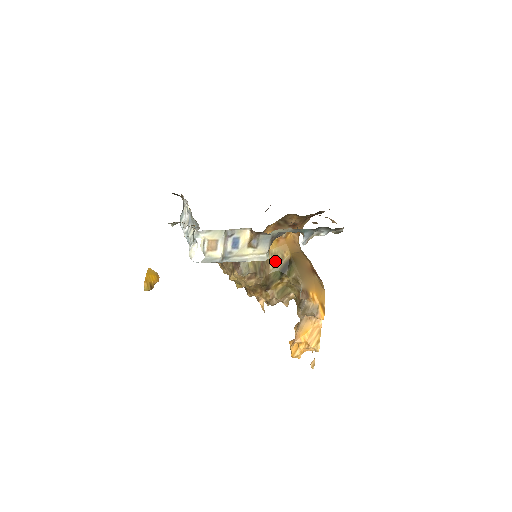
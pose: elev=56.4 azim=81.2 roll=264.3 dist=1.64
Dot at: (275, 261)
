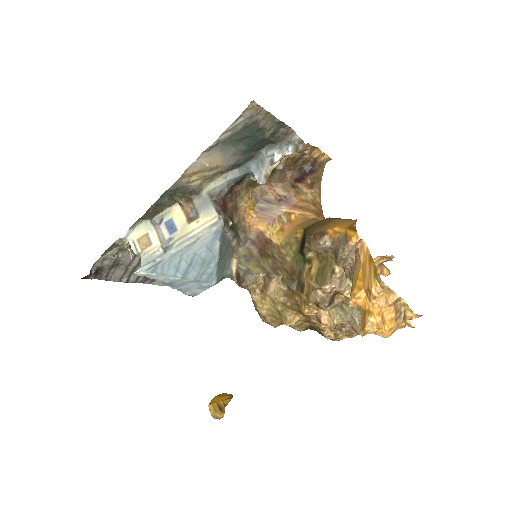
Dot at: (290, 250)
